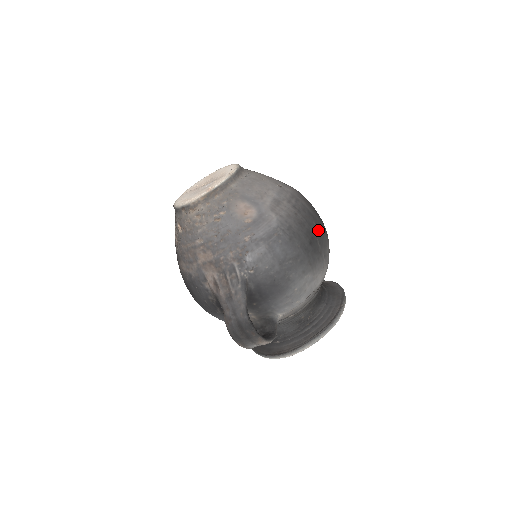
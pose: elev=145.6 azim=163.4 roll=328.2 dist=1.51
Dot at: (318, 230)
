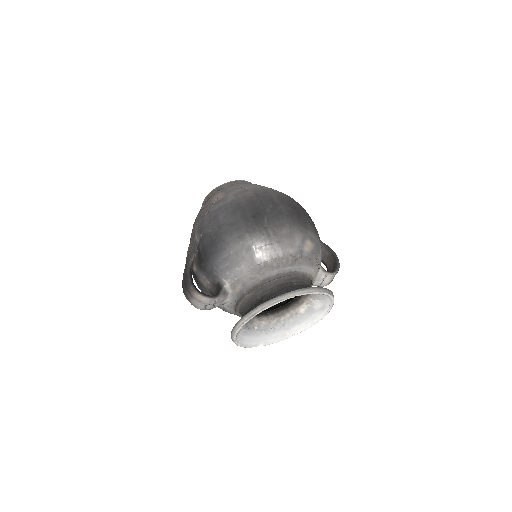
Dot at: (273, 212)
